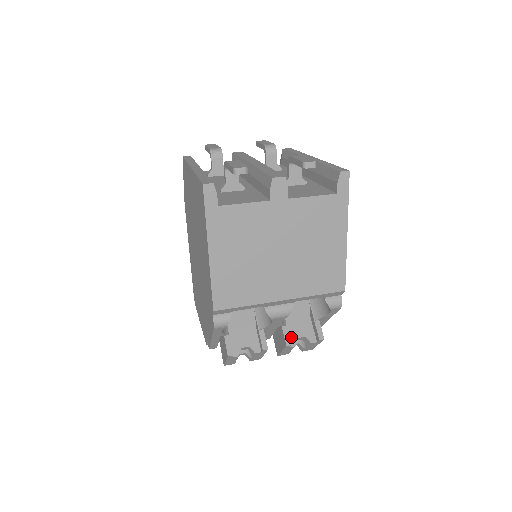
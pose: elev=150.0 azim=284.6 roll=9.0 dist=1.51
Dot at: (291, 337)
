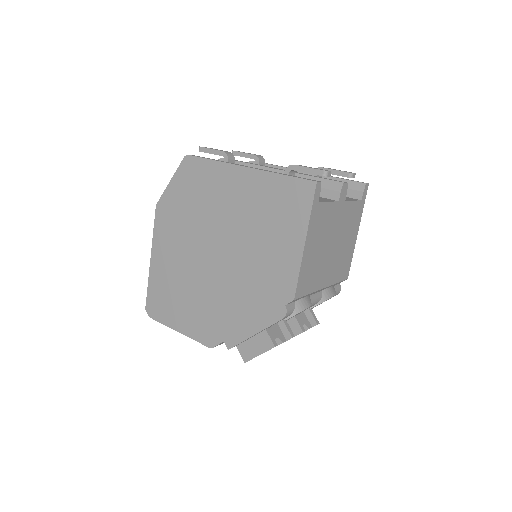
Dot at: occluded
